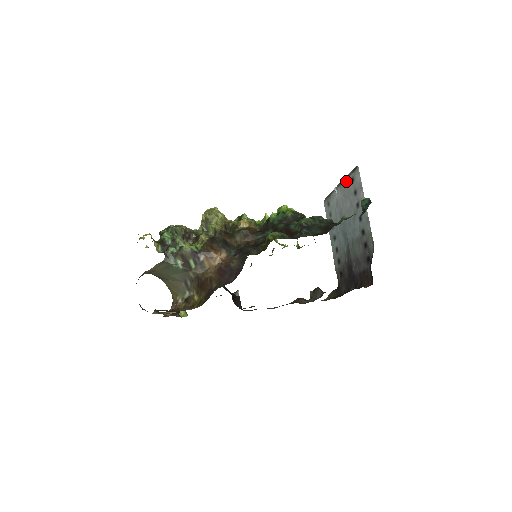
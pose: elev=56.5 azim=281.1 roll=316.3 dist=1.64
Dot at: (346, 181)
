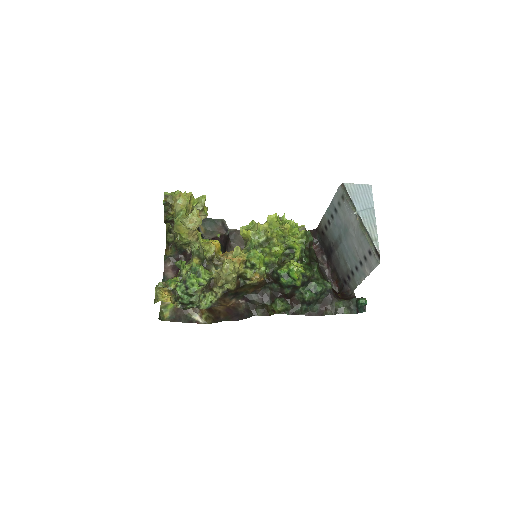
Dot at: (365, 239)
